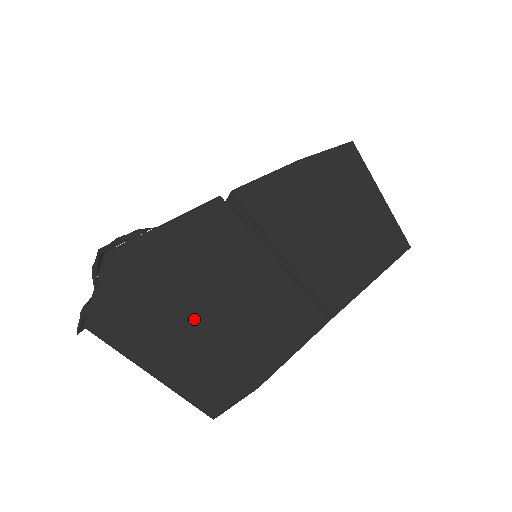
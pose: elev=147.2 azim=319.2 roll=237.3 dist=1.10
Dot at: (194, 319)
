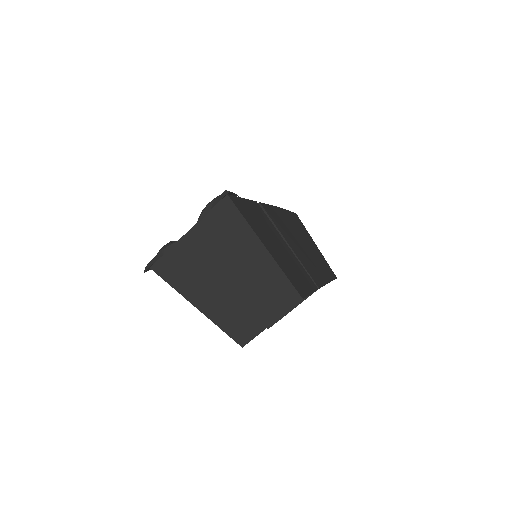
Dot at: (269, 249)
